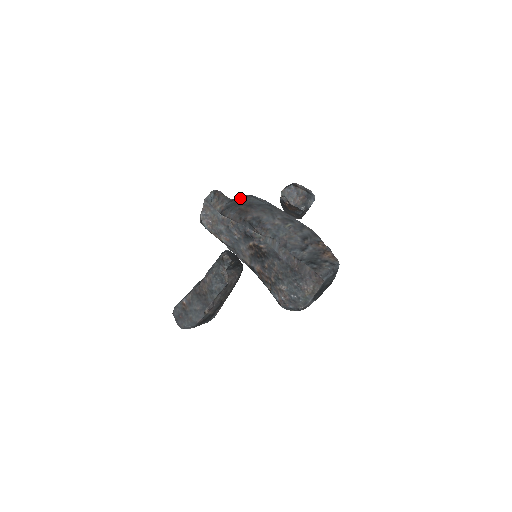
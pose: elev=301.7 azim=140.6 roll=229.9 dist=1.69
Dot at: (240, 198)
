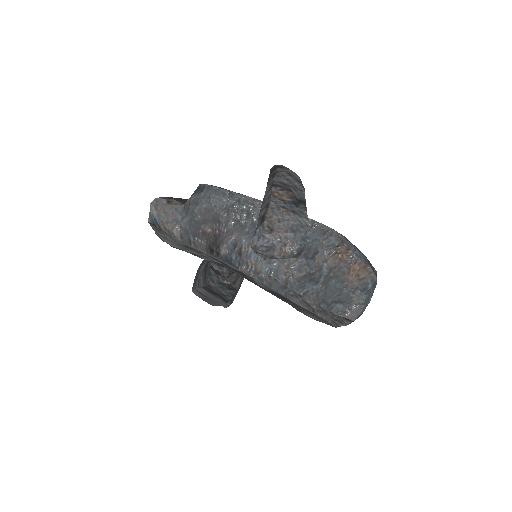
Dot at: (194, 207)
